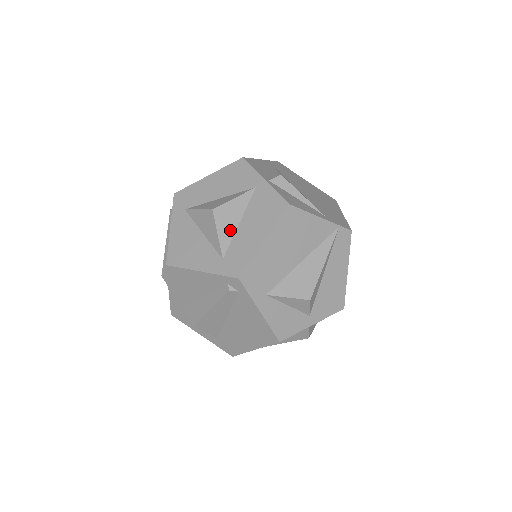
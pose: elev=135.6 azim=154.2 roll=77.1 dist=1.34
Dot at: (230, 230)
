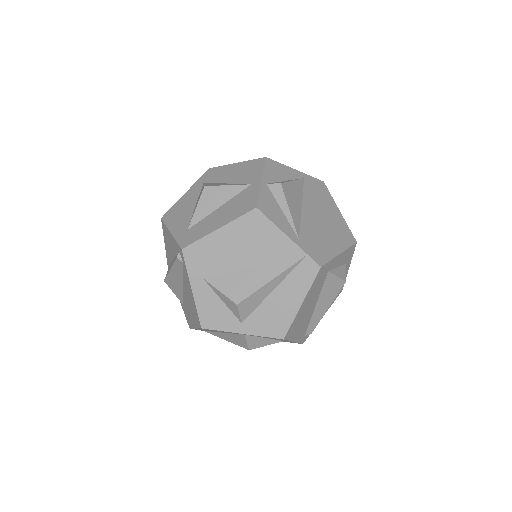
Dot at: (208, 210)
